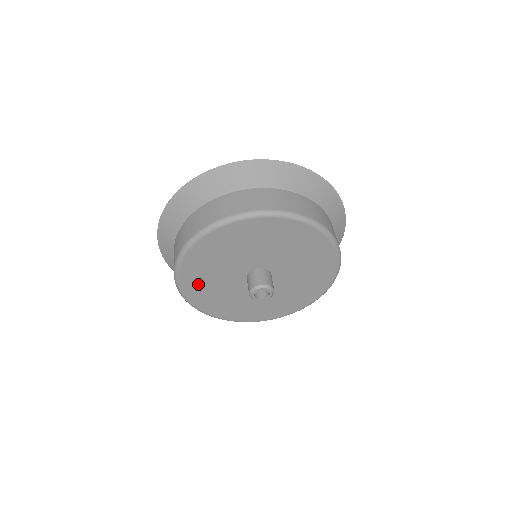
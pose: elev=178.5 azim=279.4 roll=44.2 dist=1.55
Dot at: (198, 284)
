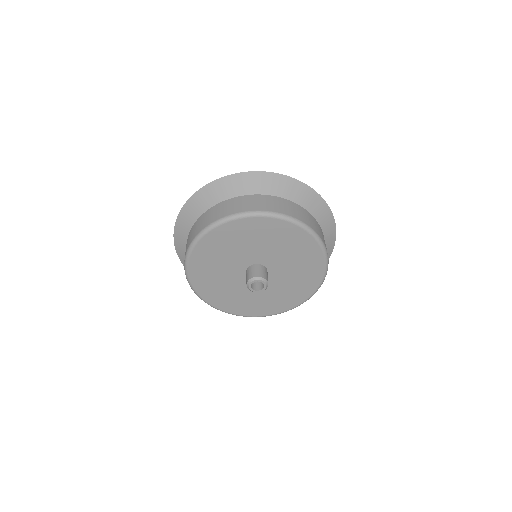
Dot at: (205, 278)
